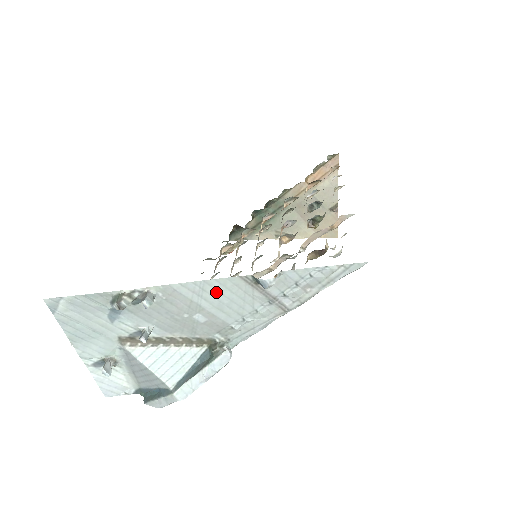
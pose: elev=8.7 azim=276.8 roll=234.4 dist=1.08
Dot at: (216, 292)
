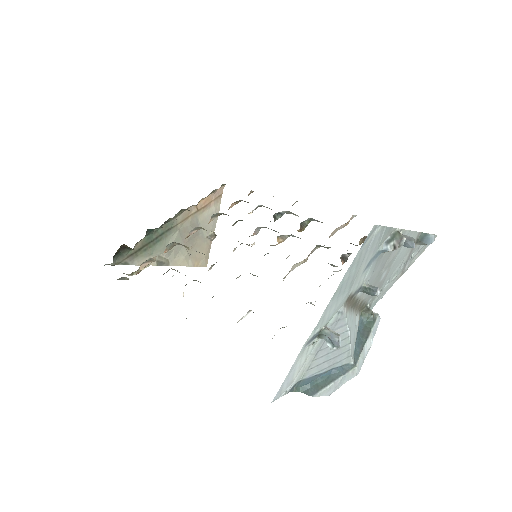
Dot at: occluded
